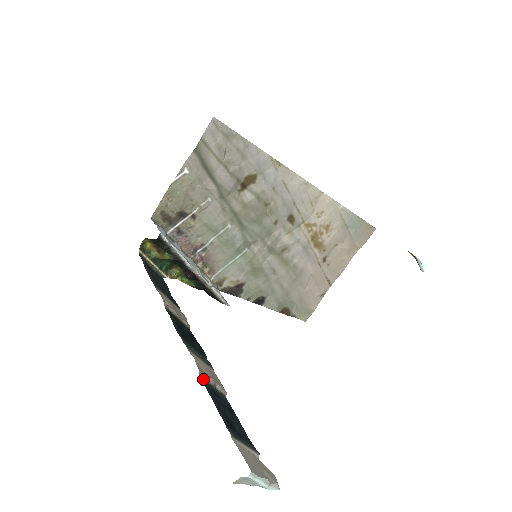
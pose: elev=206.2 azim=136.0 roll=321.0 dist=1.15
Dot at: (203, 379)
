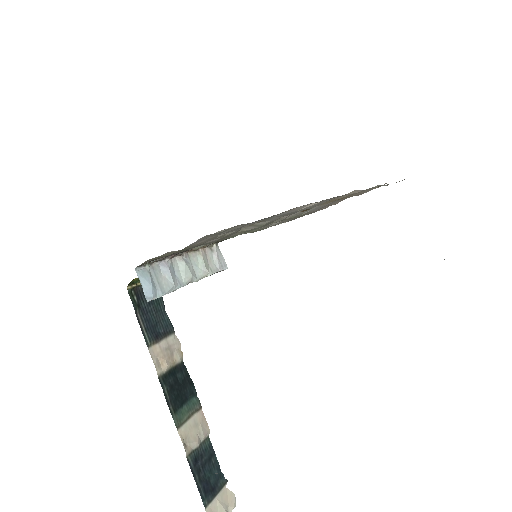
Dot at: (190, 454)
